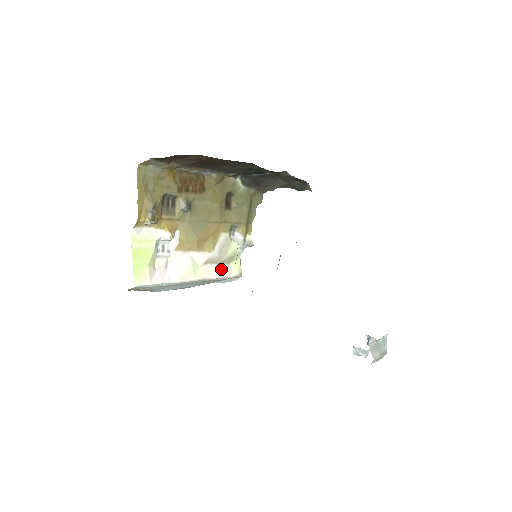
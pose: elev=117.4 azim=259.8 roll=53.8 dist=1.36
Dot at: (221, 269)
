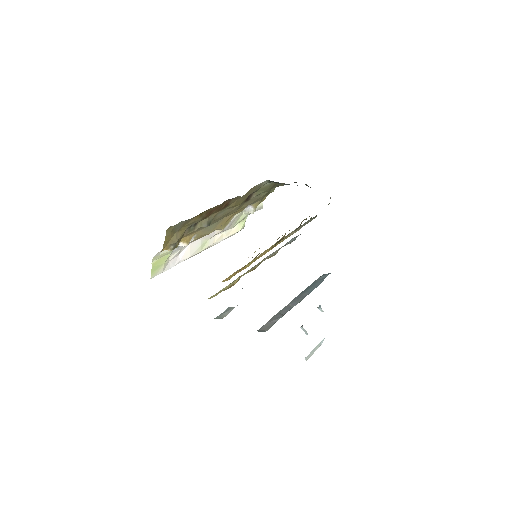
Dot at: (226, 233)
